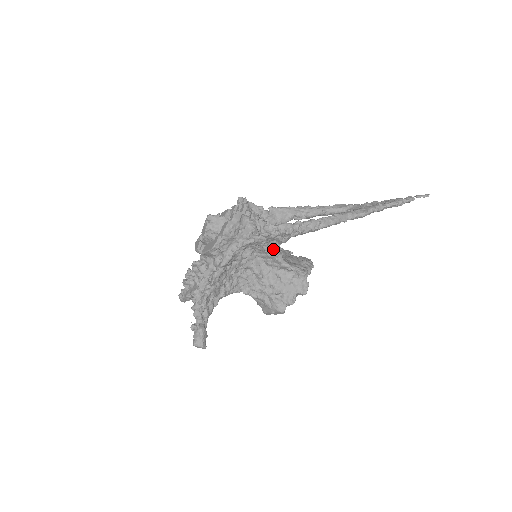
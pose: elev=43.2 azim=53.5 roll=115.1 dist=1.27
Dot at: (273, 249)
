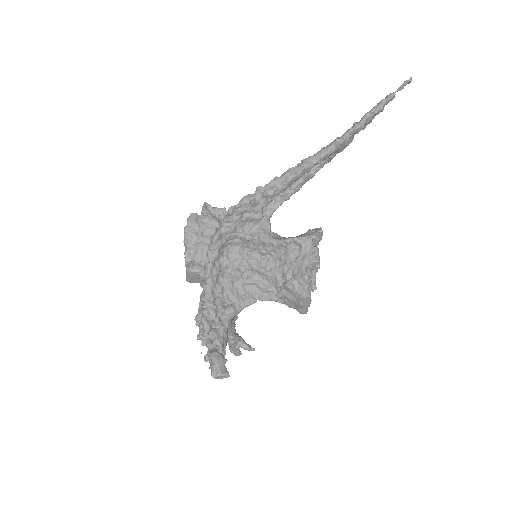
Dot at: (255, 233)
